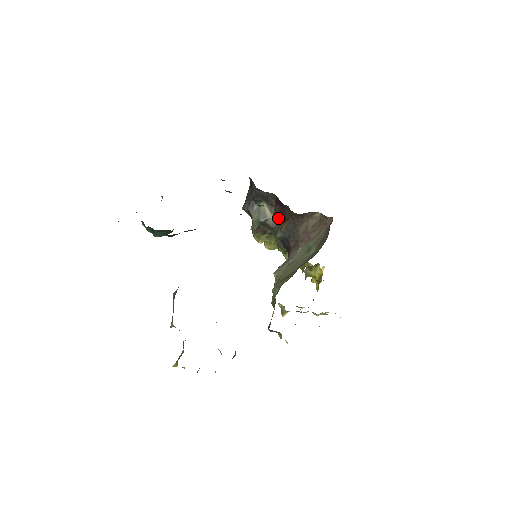
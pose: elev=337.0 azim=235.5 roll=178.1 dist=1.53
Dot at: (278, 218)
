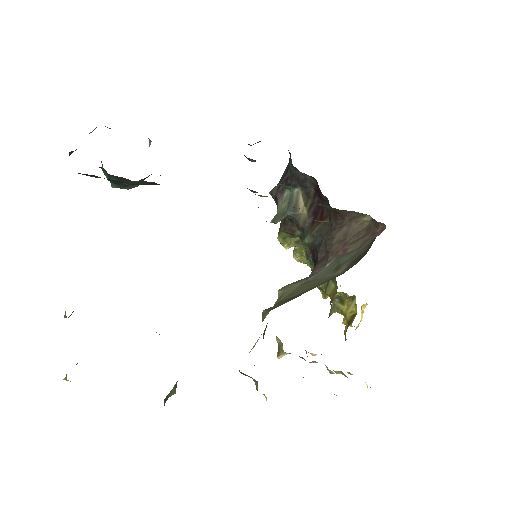
Dot at: (313, 215)
